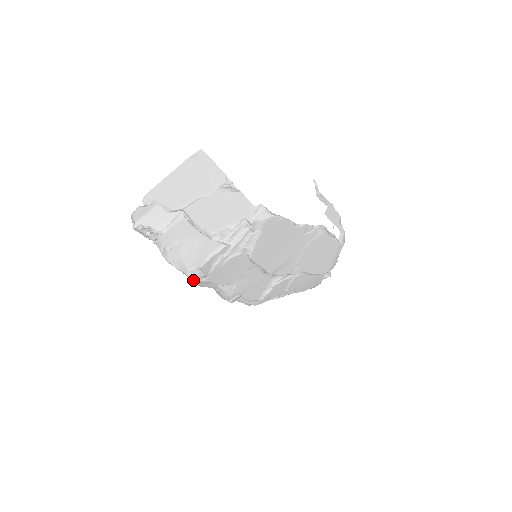
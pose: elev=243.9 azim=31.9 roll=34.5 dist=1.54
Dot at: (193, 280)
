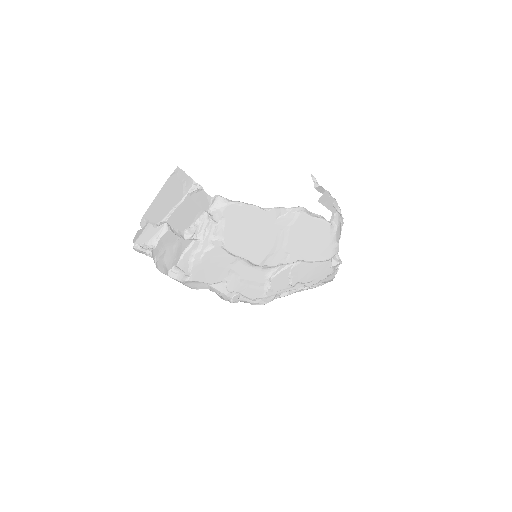
Dot at: (178, 281)
